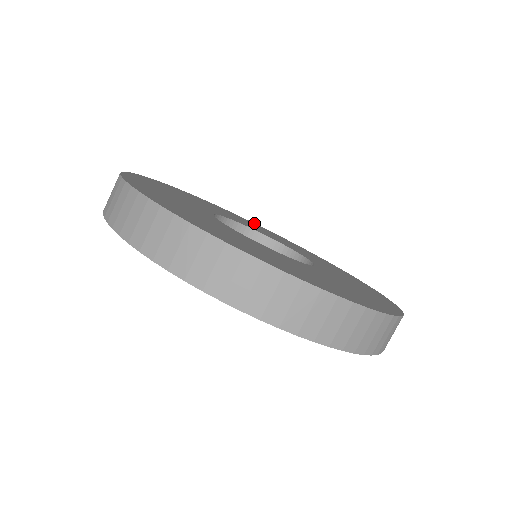
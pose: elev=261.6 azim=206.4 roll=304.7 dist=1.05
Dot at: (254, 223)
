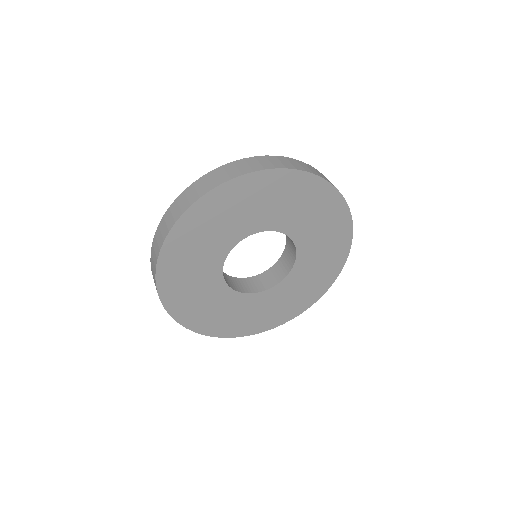
Dot at: occluded
